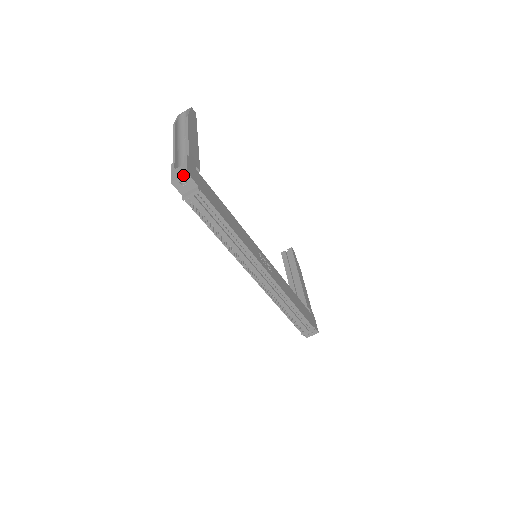
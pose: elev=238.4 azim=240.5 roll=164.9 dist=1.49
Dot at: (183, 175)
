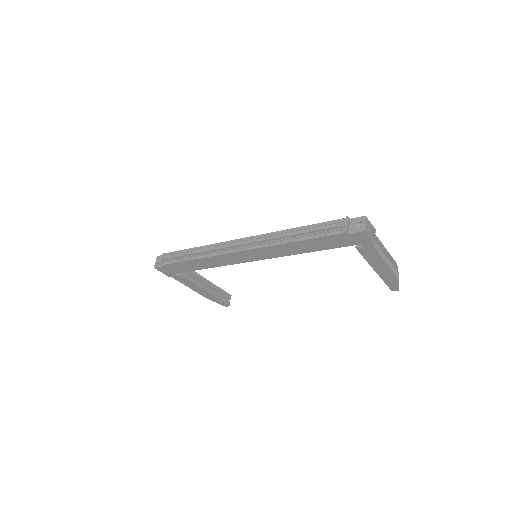
Dot at: (156, 259)
